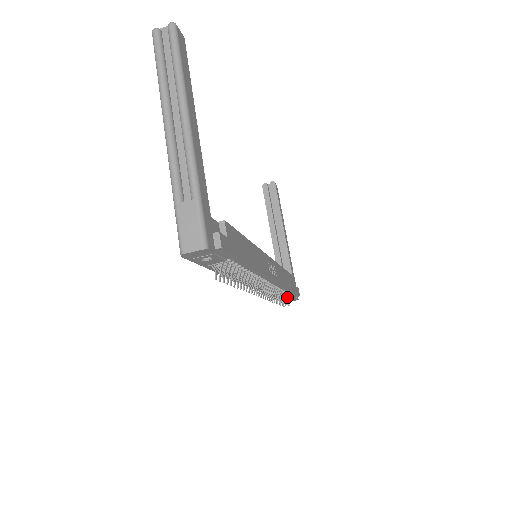
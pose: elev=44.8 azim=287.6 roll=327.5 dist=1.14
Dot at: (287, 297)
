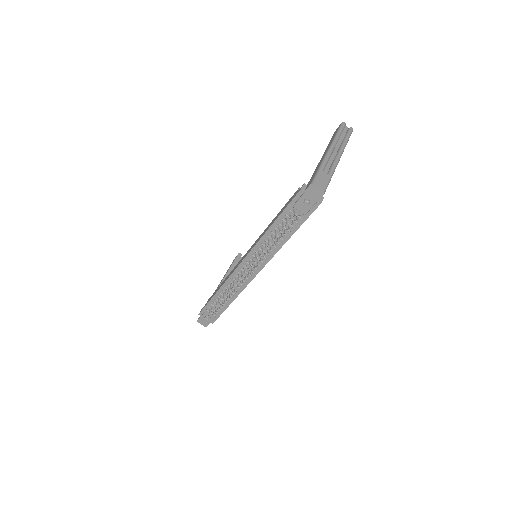
Dot at: (216, 311)
